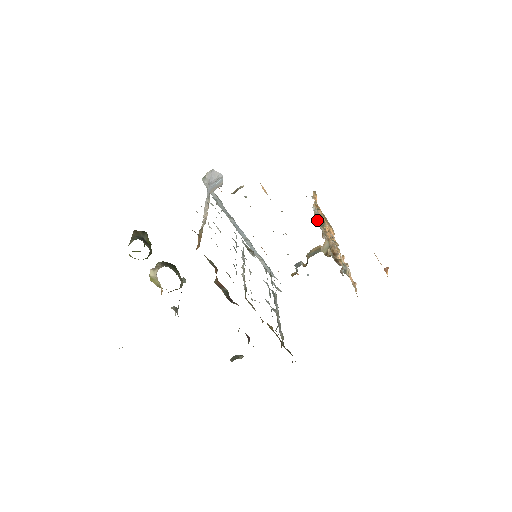
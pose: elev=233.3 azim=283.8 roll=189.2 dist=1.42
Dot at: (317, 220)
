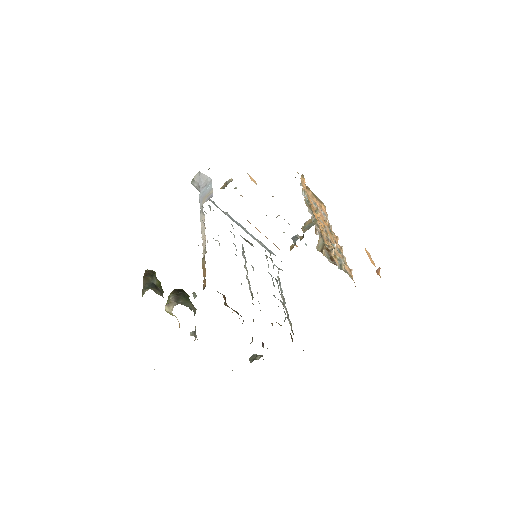
Dot at: (308, 210)
